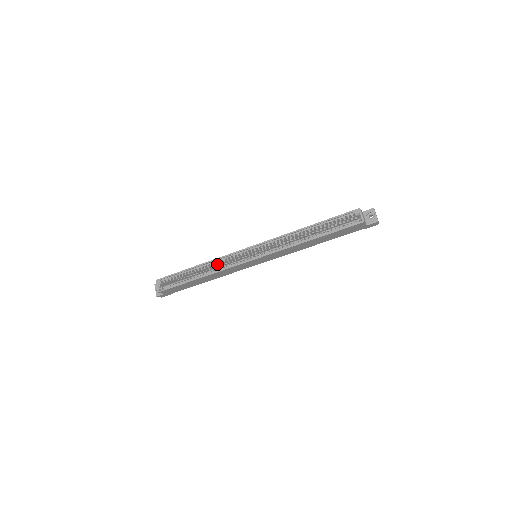
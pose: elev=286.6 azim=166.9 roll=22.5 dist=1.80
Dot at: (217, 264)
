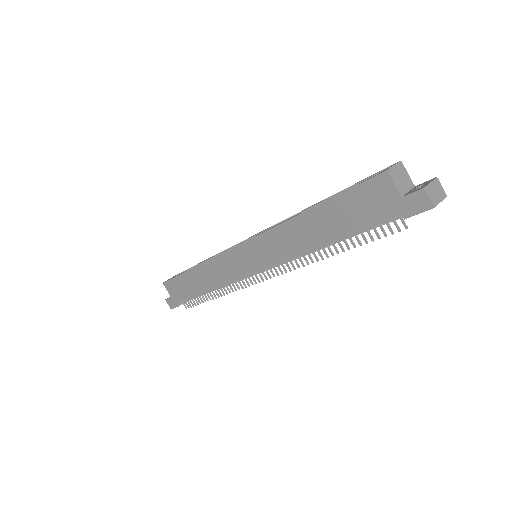
Dot at: occluded
